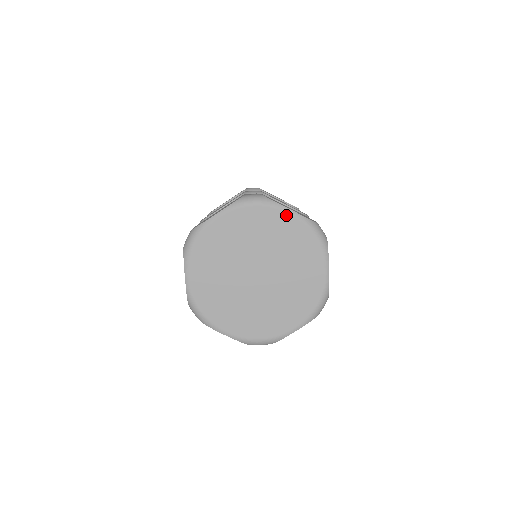
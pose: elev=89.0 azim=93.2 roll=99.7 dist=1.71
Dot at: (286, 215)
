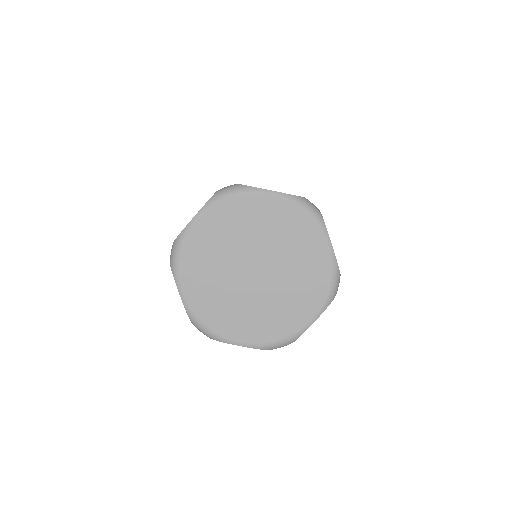
Dot at: (324, 245)
